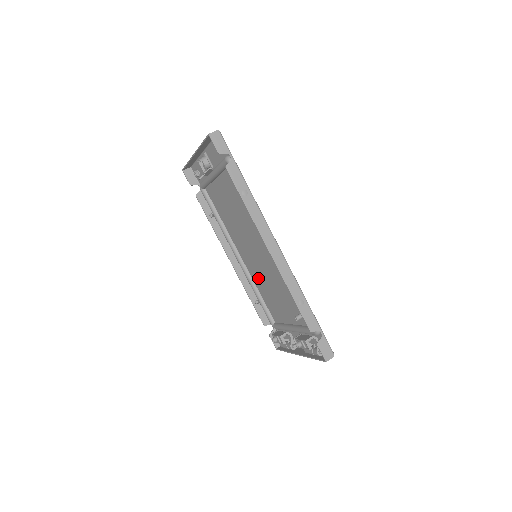
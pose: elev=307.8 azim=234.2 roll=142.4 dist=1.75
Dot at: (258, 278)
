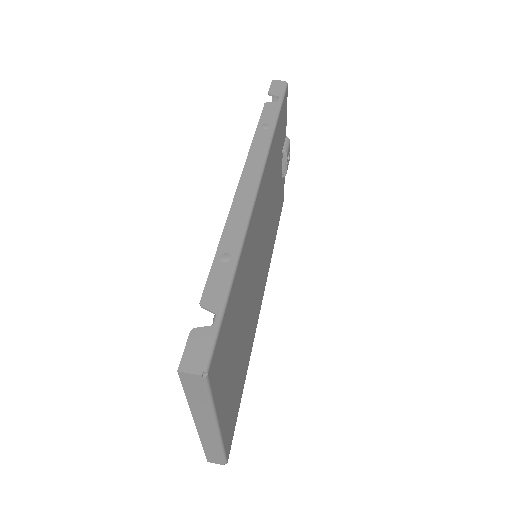
Dot at: occluded
